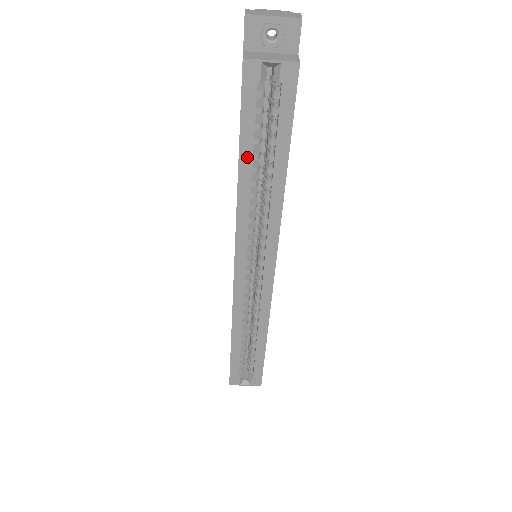
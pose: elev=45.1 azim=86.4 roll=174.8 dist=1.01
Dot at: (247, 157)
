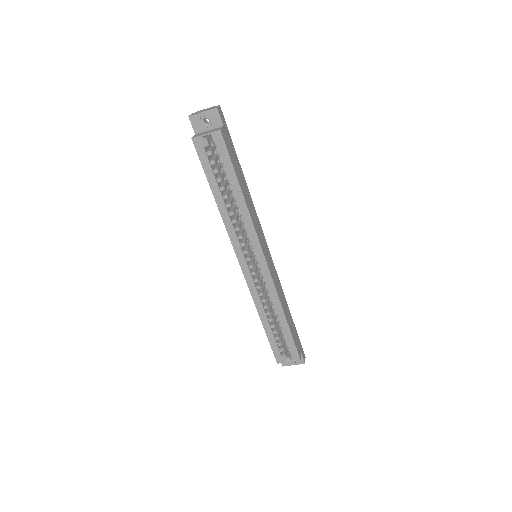
Dot at: (216, 191)
